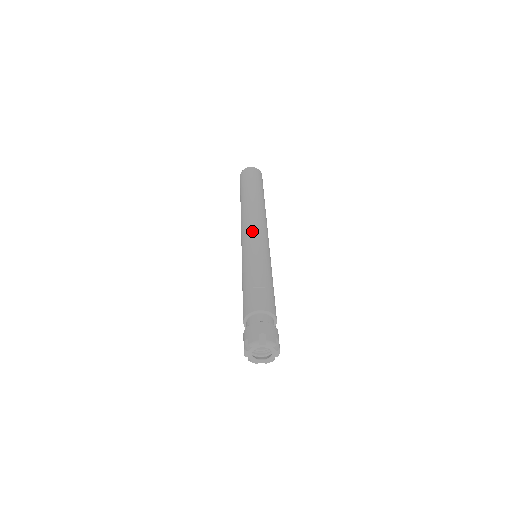
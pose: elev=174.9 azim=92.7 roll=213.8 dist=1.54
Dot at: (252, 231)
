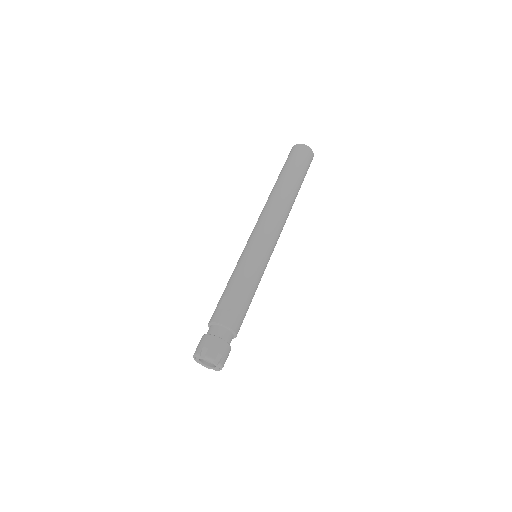
Dot at: (257, 230)
